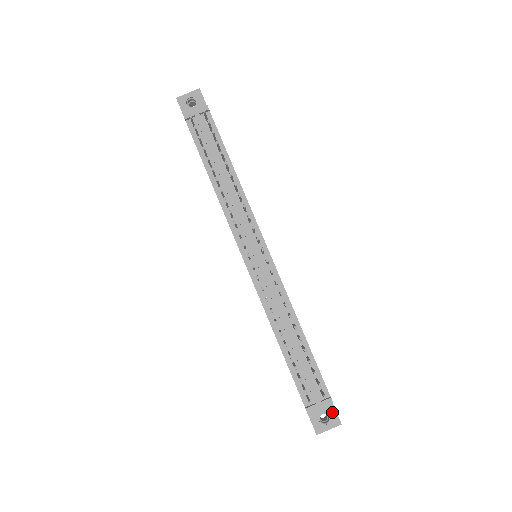
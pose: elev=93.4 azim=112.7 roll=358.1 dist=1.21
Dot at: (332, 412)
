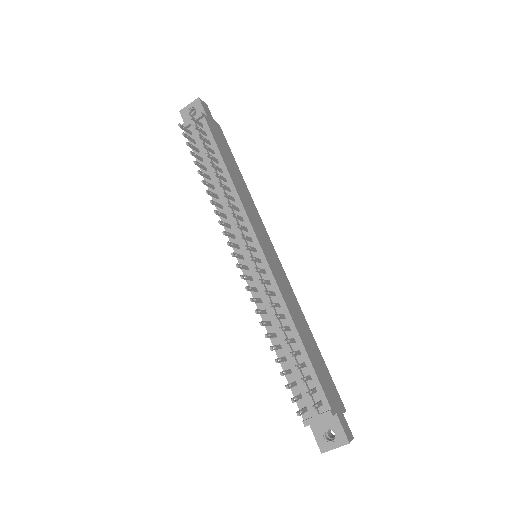
Dot at: (338, 428)
